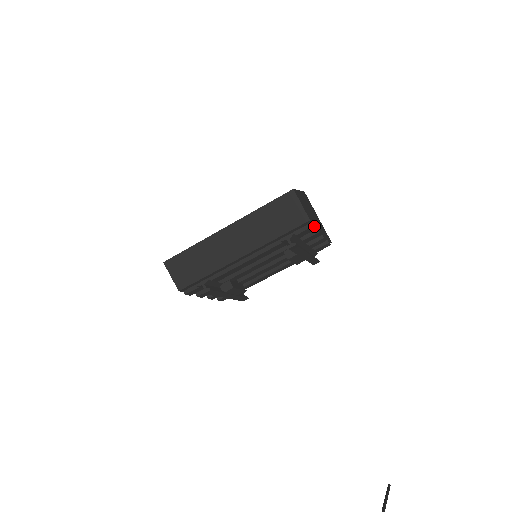
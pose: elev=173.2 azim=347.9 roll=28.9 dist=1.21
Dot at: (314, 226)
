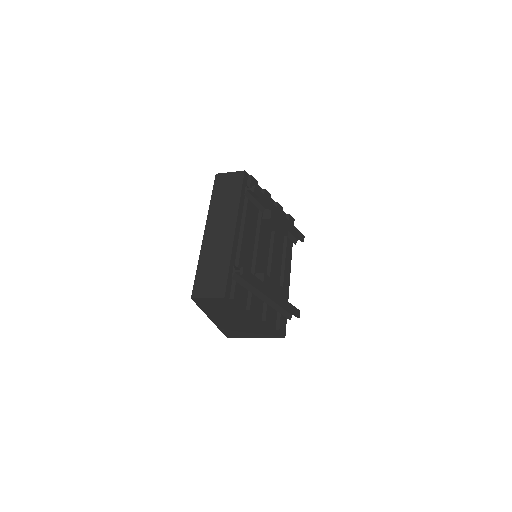
Dot at: (256, 184)
